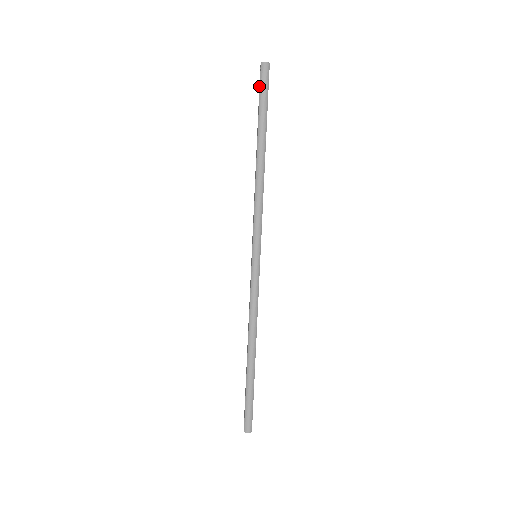
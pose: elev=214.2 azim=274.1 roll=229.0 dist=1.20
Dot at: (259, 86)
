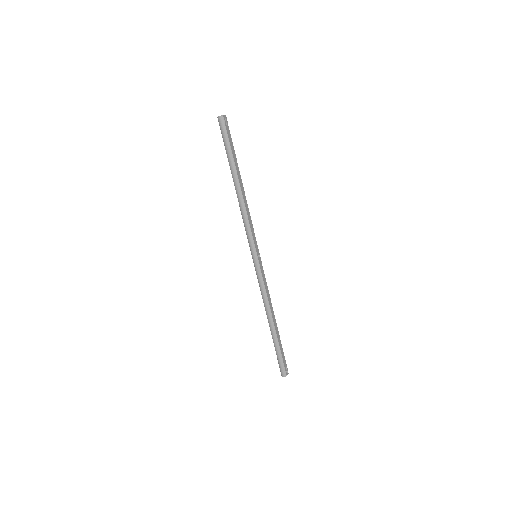
Dot at: occluded
